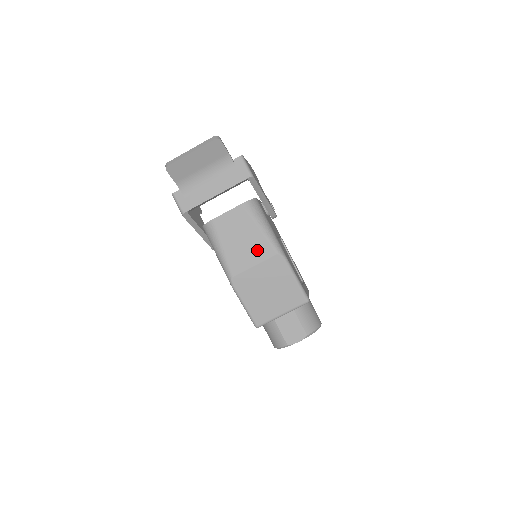
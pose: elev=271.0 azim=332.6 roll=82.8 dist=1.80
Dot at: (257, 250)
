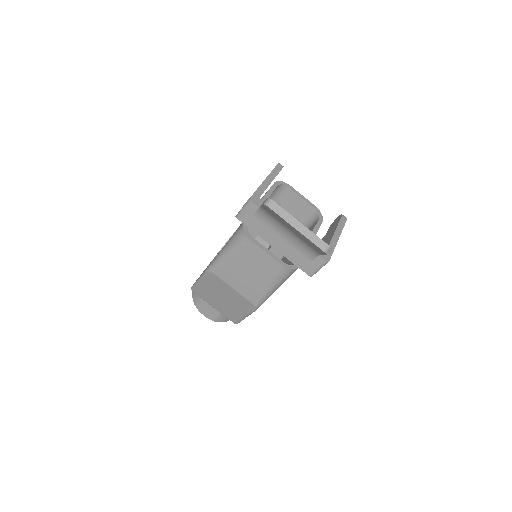
Dot at: (247, 288)
